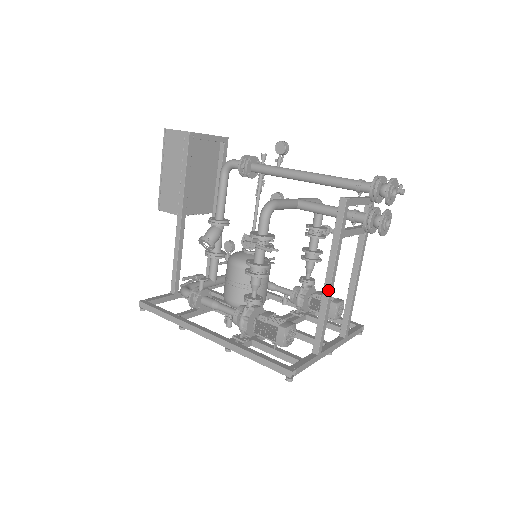
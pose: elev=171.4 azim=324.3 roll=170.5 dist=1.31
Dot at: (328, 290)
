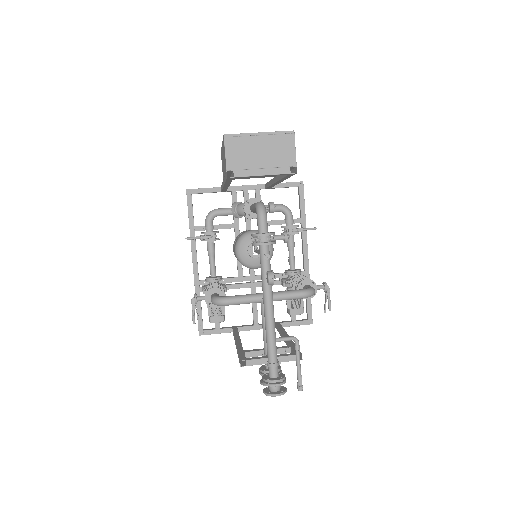
Dot at: (235, 344)
